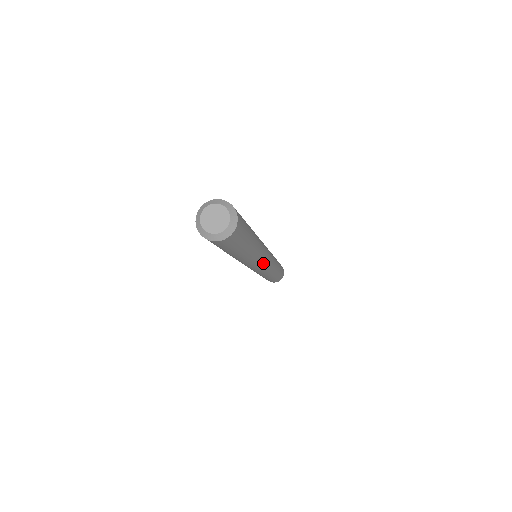
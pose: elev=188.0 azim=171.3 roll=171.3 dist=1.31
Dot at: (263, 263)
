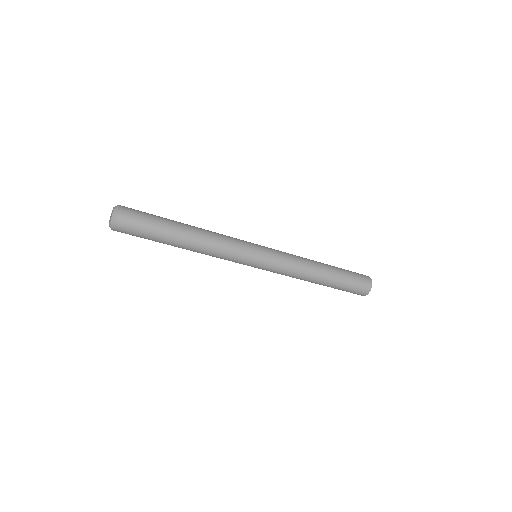
Dot at: (243, 262)
